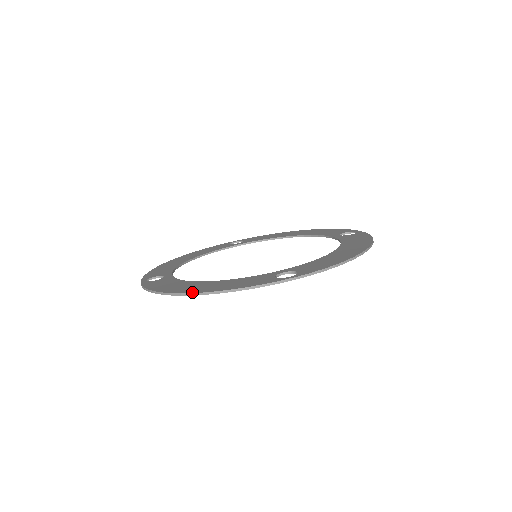
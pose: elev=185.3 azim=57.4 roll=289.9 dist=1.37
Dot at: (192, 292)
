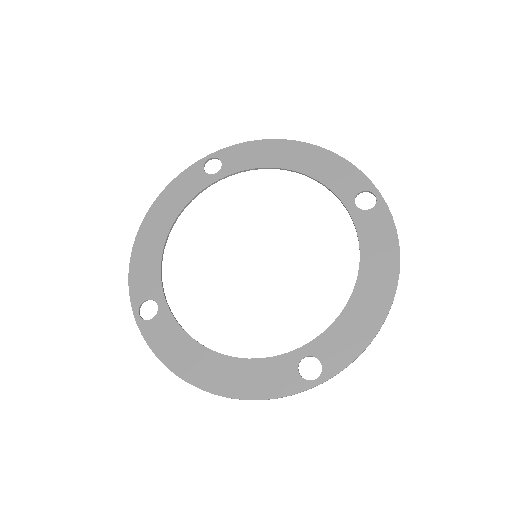
Dot at: (214, 392)
